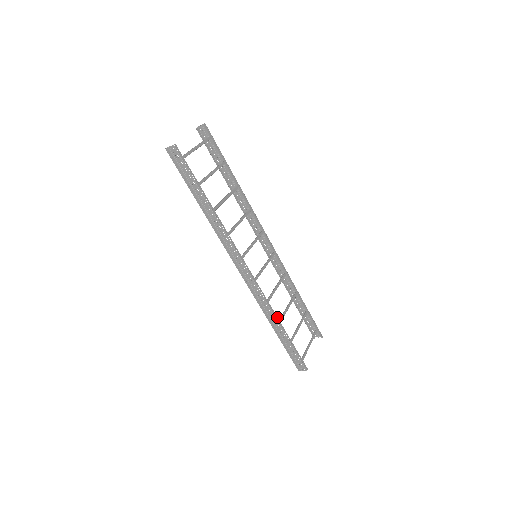
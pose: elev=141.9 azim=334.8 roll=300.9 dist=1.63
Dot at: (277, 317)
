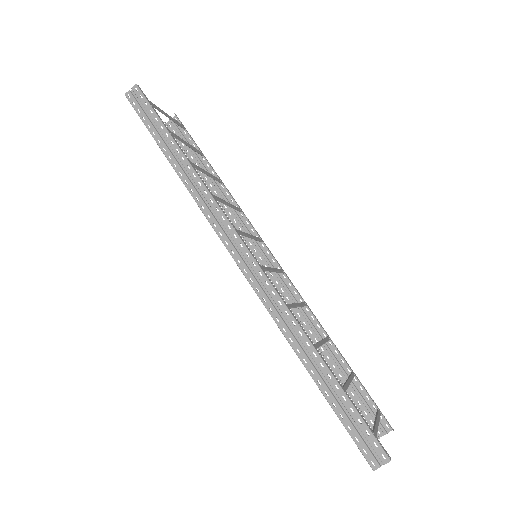
Dot at: (308, 337)
